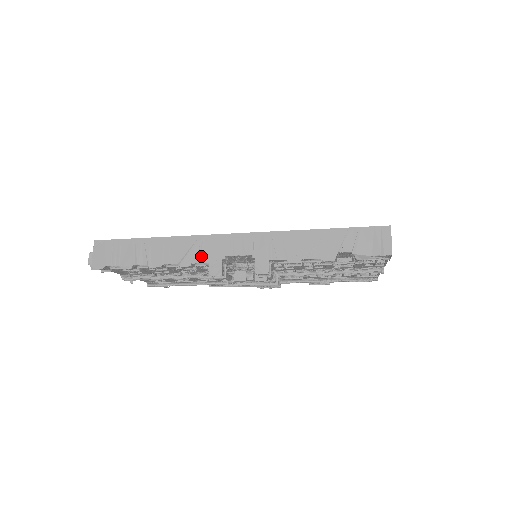
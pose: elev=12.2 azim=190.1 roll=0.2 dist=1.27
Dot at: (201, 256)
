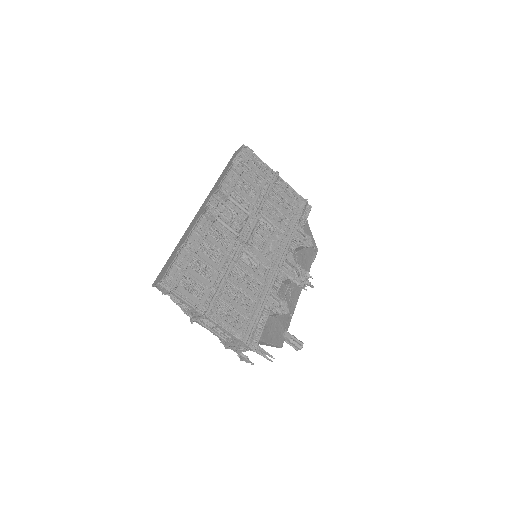
Dot at: (196, 219)
